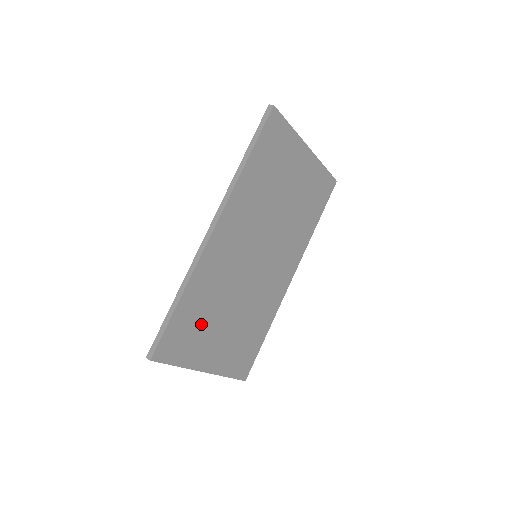
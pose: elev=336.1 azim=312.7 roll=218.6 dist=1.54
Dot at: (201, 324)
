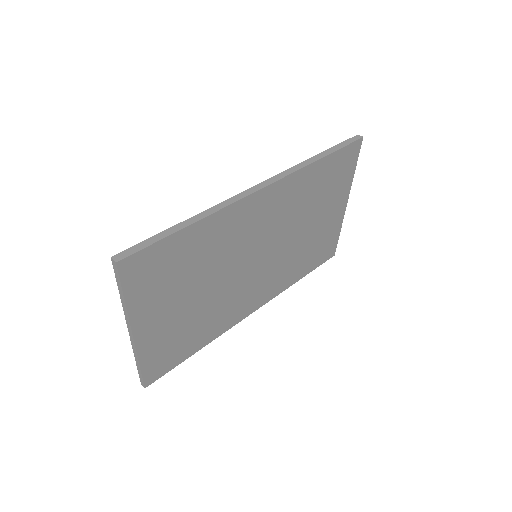
Dot at: (178, 274)
